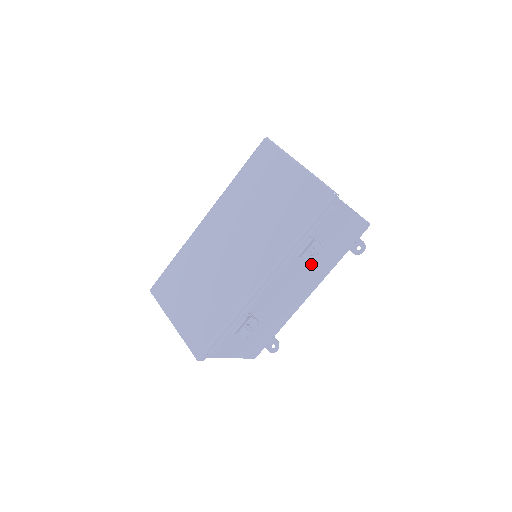
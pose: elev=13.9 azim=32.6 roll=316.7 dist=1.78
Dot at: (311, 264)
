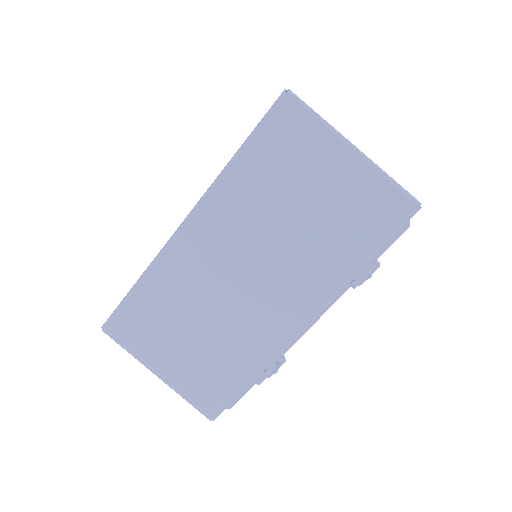
Dot at: occluded
